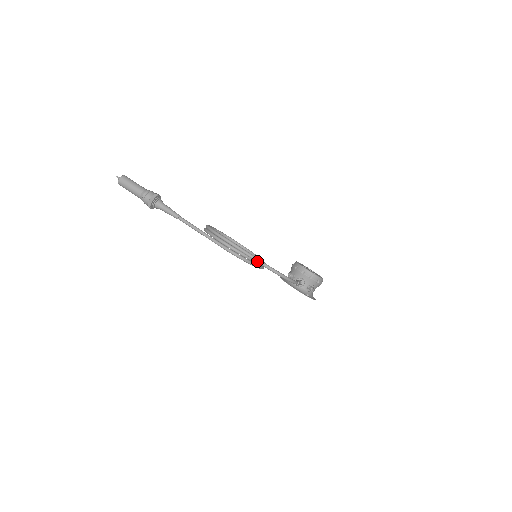
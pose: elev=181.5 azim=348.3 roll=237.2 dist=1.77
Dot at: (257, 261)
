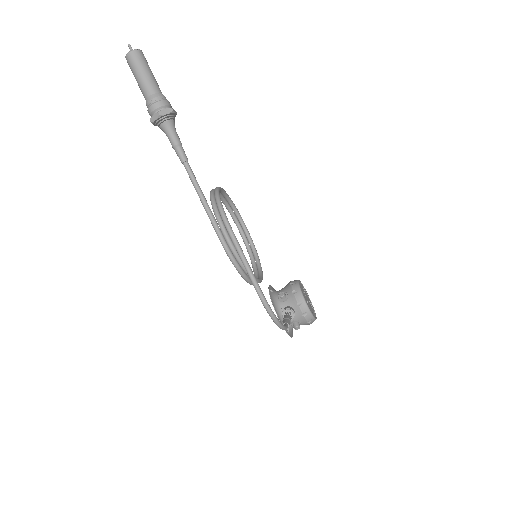
Dot at: (255, 286)
